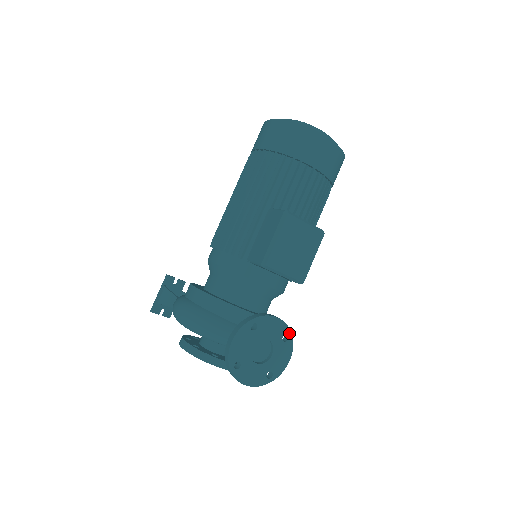
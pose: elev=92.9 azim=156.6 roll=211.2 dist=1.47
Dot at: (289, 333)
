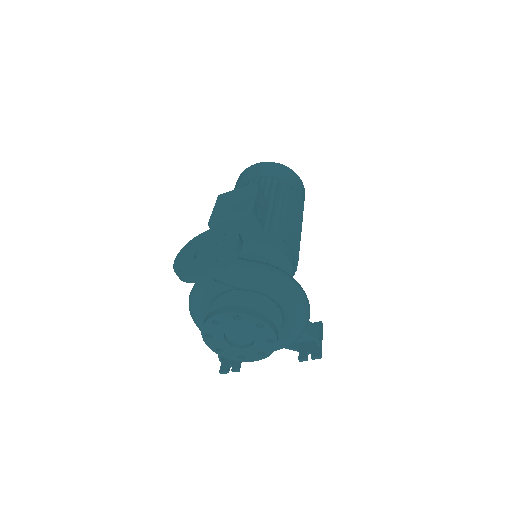
Dot at: (230, 229)
